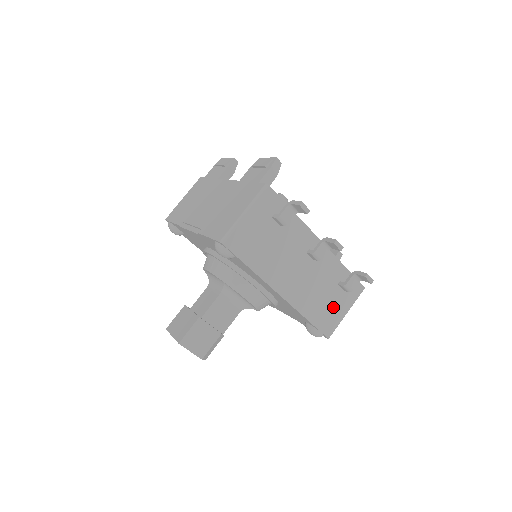
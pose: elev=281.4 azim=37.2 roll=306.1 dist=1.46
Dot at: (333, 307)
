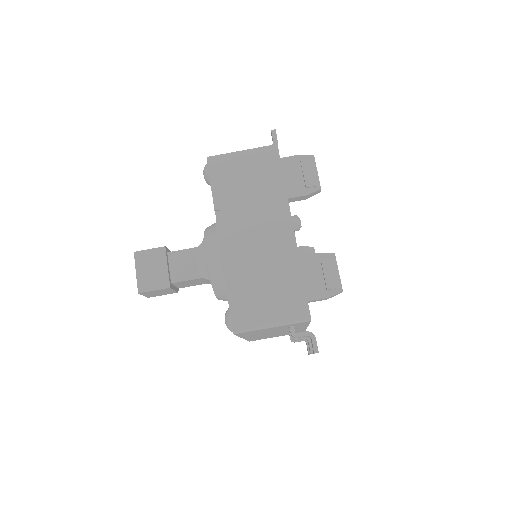
Dot at: occluded
